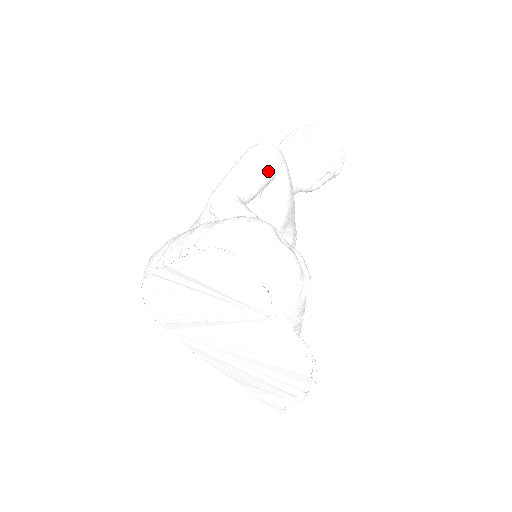
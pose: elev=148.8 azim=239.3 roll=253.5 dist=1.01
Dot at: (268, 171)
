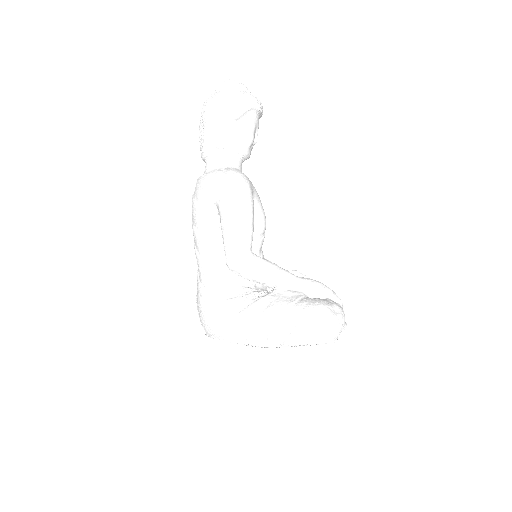
Dot at: (253, 212)
